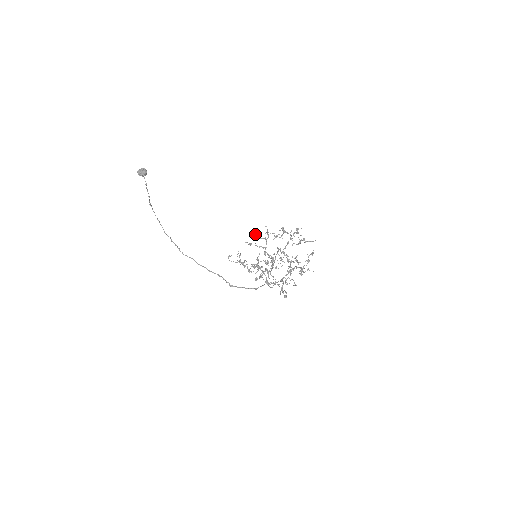
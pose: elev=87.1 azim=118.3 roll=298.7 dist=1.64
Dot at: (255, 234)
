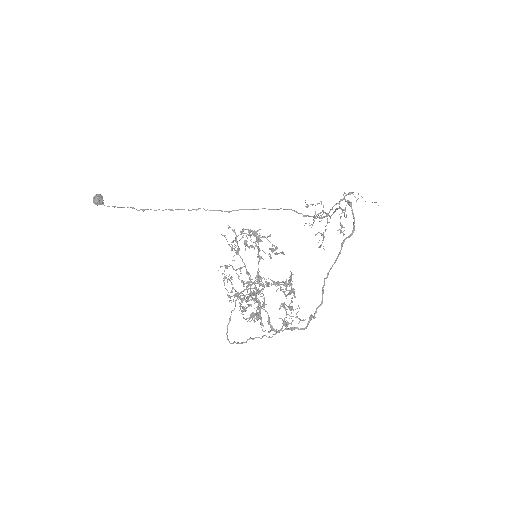
Dot at: occluded
